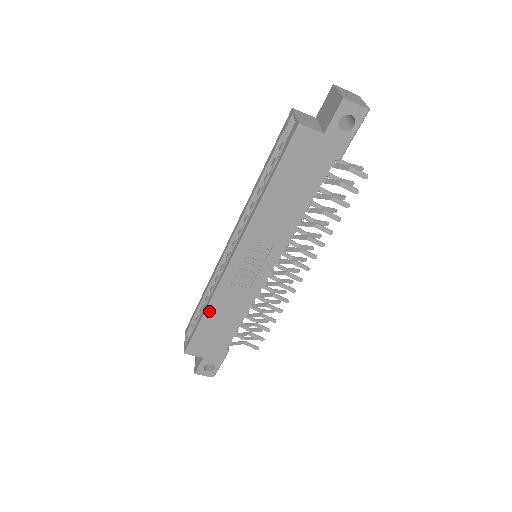
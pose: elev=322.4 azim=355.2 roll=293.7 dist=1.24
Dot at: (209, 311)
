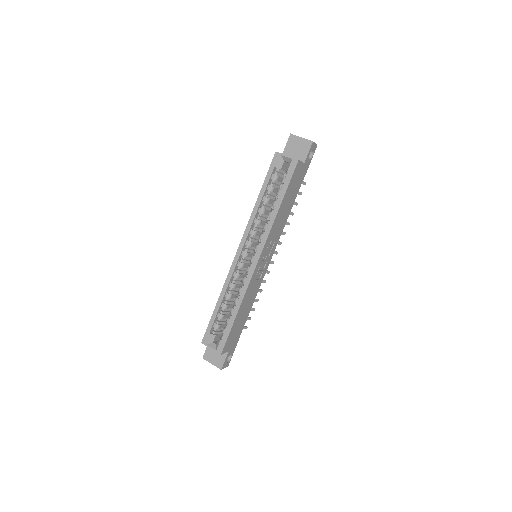
Dot at: (240, 309)
